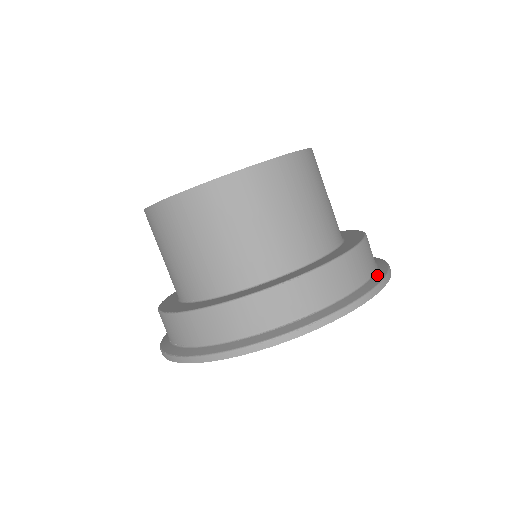
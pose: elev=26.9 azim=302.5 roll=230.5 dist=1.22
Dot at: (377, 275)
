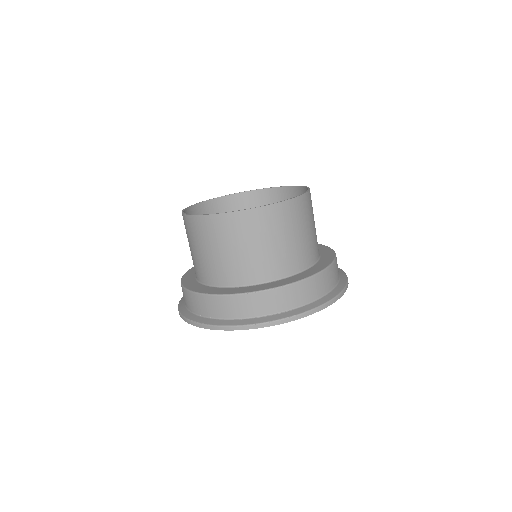
Dot at: (338, 288)
